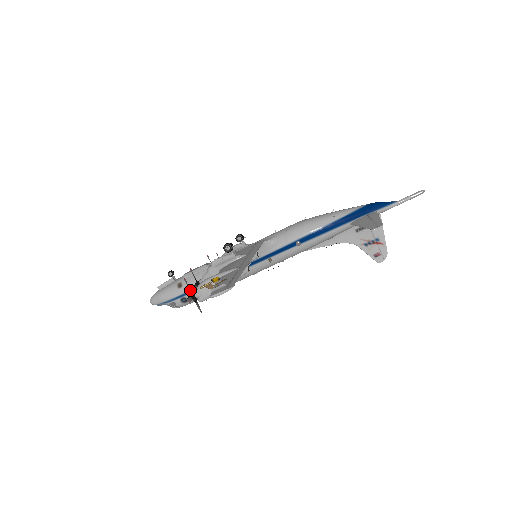
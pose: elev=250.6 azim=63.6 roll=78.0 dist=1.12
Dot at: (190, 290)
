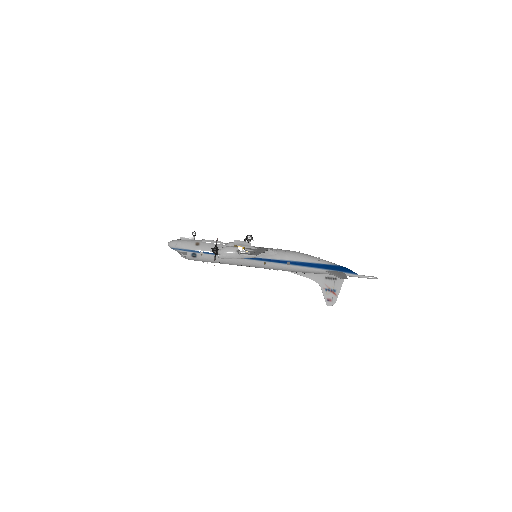
Dot at: occluded
